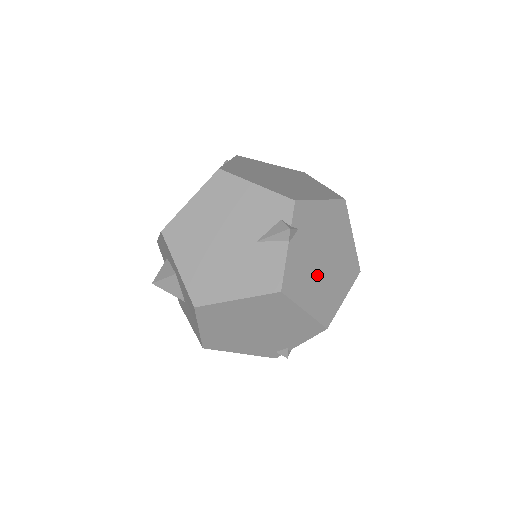
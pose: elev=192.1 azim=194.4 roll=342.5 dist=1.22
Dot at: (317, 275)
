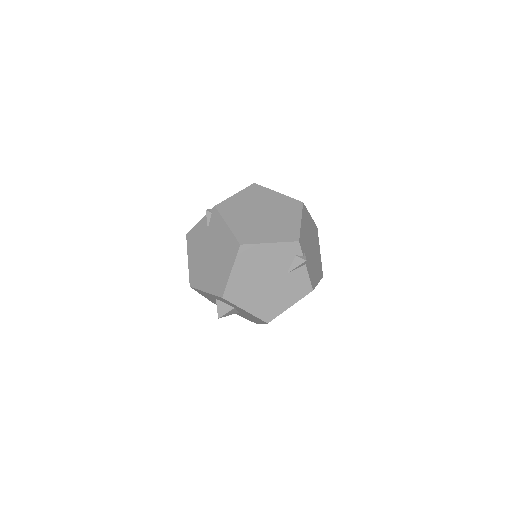
Dot at: (314, 260)
